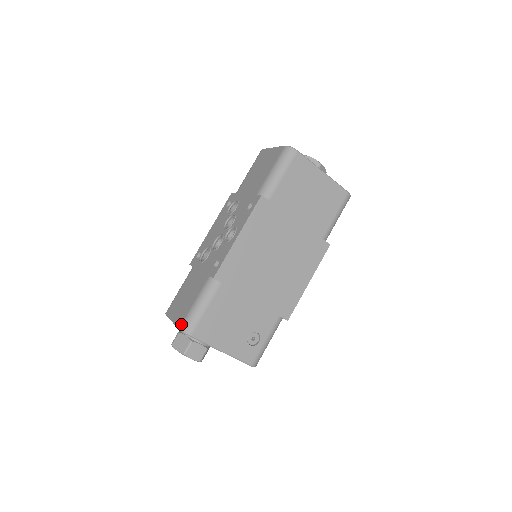
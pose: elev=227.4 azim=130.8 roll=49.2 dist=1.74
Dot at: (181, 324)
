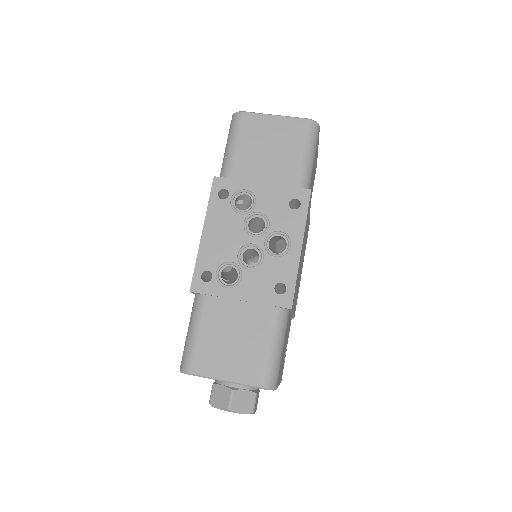
Dot at: (262, 381)
